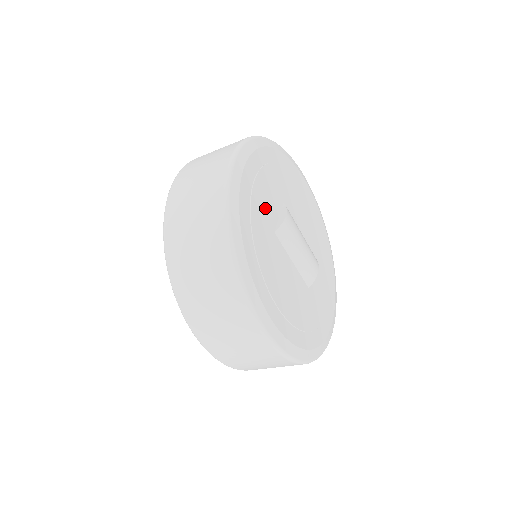
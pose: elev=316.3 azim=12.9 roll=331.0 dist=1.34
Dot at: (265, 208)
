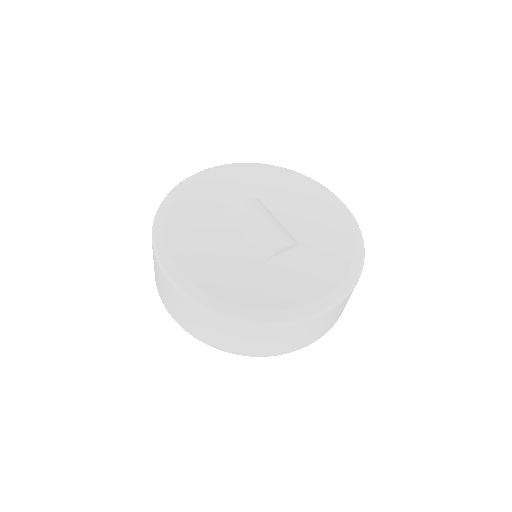
Dot at: (221, 198)
